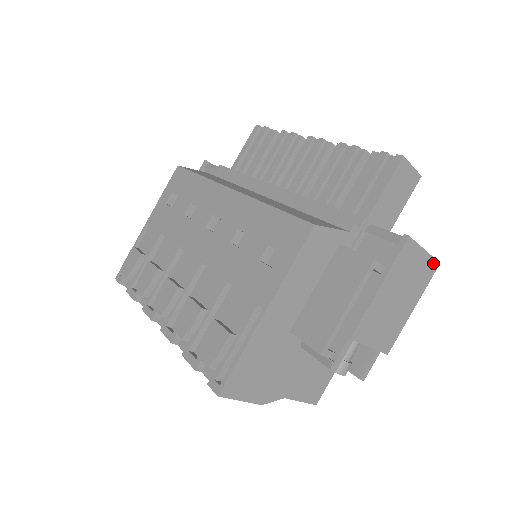
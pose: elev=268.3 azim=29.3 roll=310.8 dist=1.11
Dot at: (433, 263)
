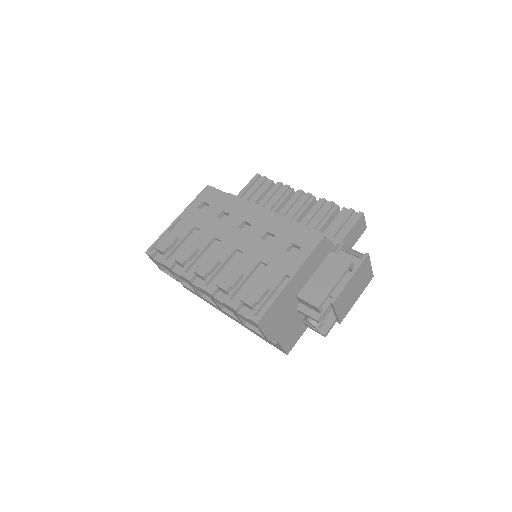
Dot at: (371, 275)
